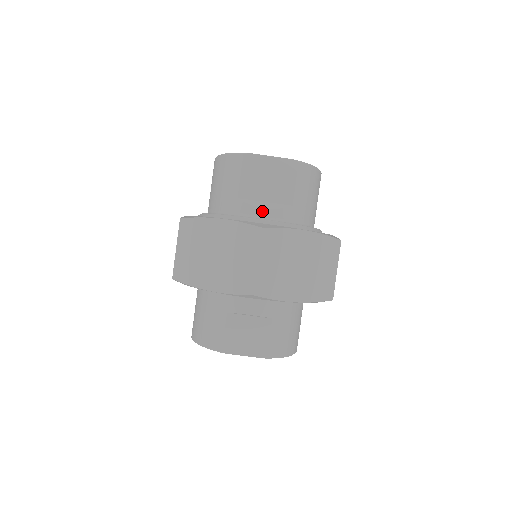
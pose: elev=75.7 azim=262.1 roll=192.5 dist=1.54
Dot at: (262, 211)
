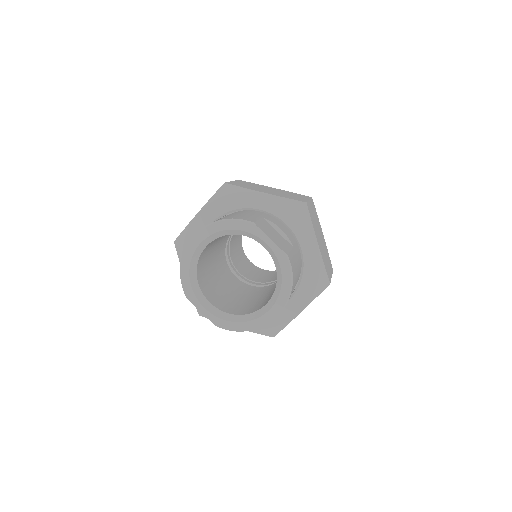
Dot at: occluded
